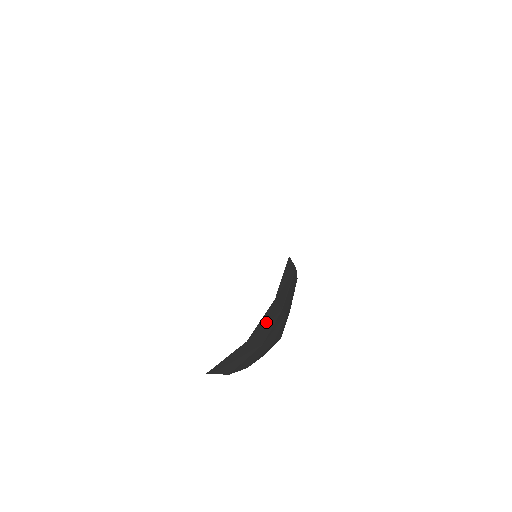
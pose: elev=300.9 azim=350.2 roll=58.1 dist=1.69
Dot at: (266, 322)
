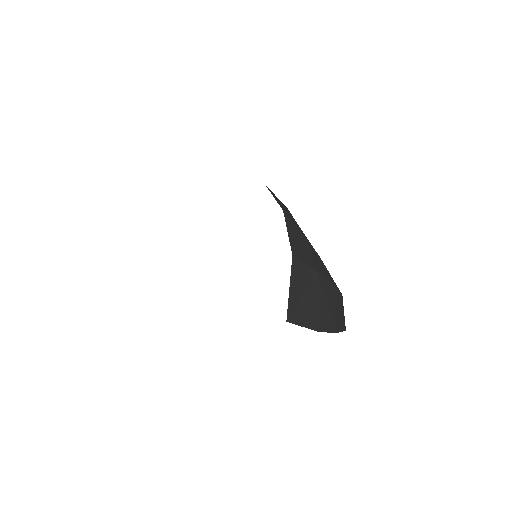
Dot at: (298, 242)
